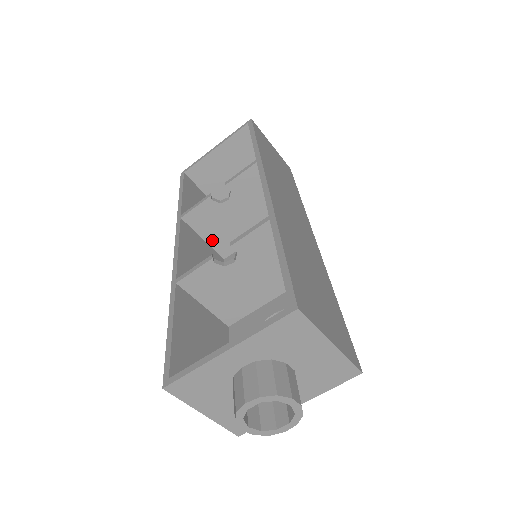
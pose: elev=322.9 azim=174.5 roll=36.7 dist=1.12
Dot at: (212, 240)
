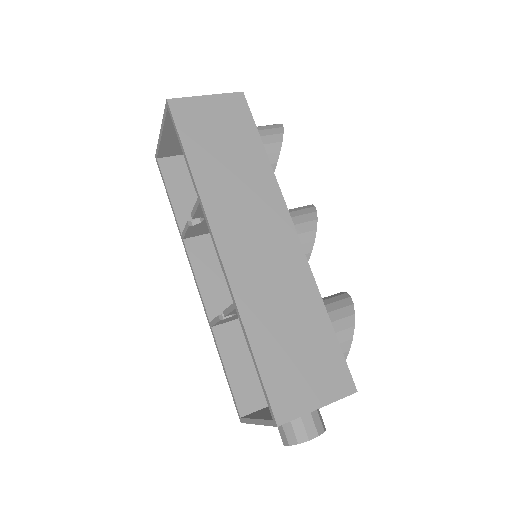
Dot at: occluded
